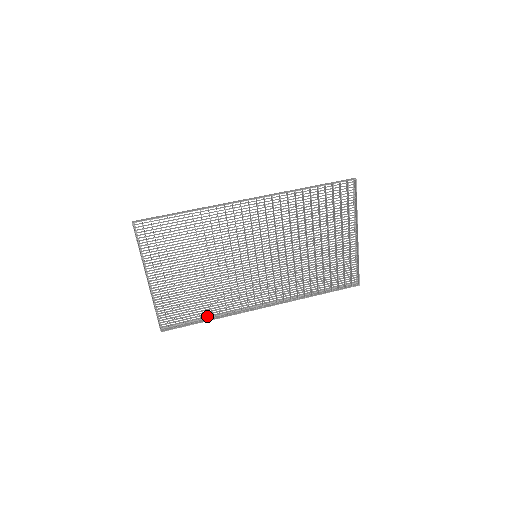
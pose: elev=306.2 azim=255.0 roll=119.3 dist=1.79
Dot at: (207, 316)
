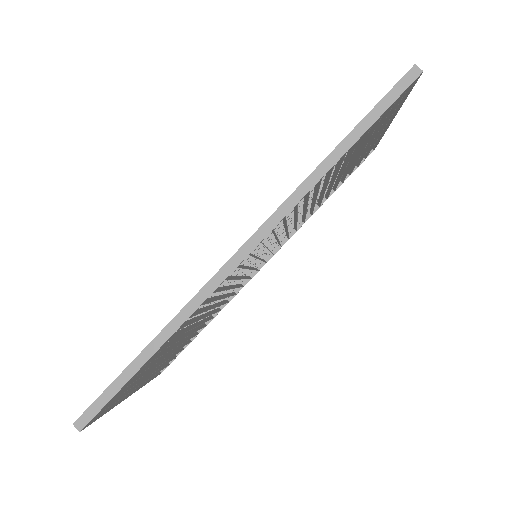
Dot at: occluded
